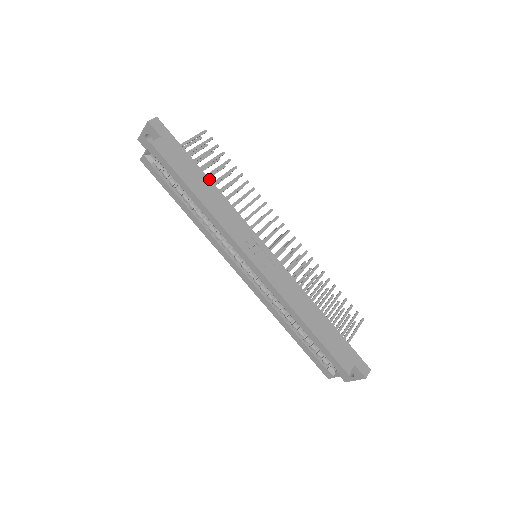
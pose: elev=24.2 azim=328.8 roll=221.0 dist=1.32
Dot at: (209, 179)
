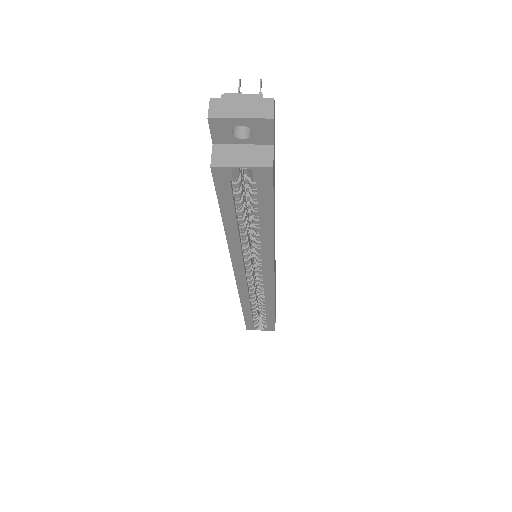
Dot at: occluded
